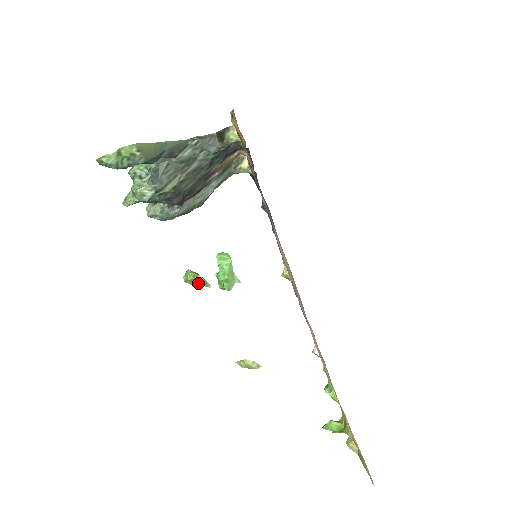
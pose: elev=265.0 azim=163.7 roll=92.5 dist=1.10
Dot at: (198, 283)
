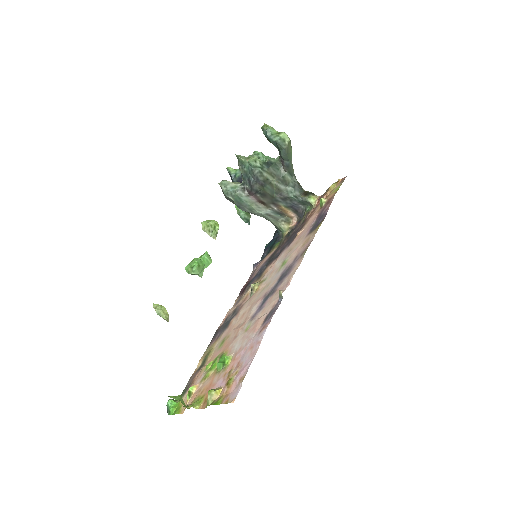
Dot at: (210, 231)
